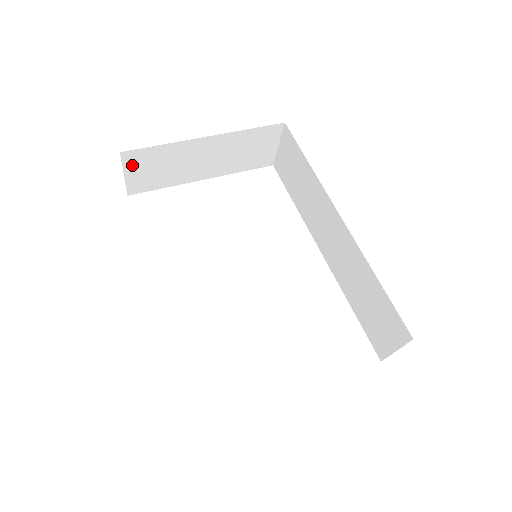
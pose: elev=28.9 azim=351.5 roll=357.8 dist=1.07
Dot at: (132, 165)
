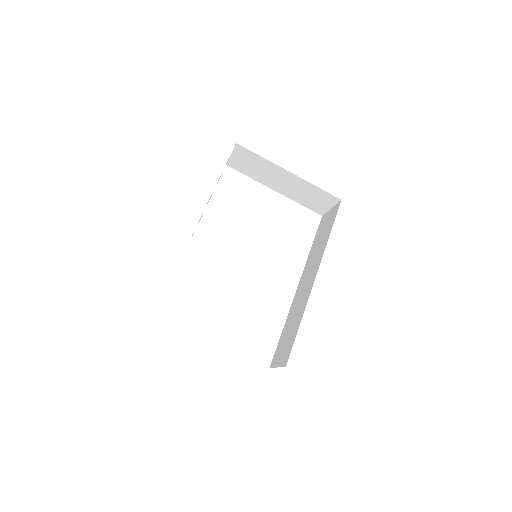
Dot at: (239, 153)
